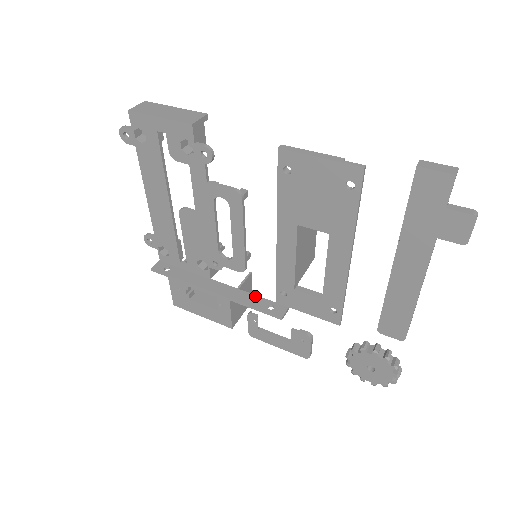
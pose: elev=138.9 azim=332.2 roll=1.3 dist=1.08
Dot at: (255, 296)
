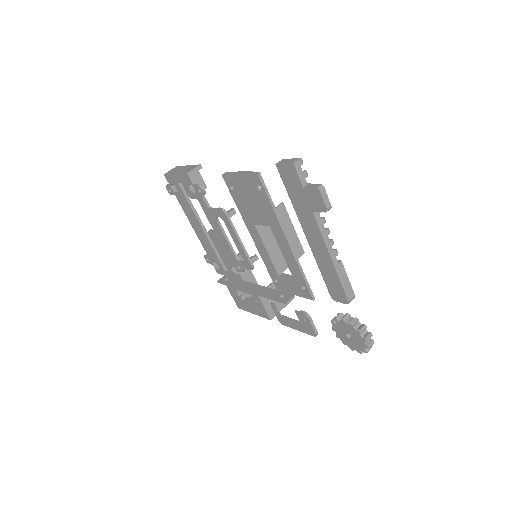
Dot at: (275, 290)
